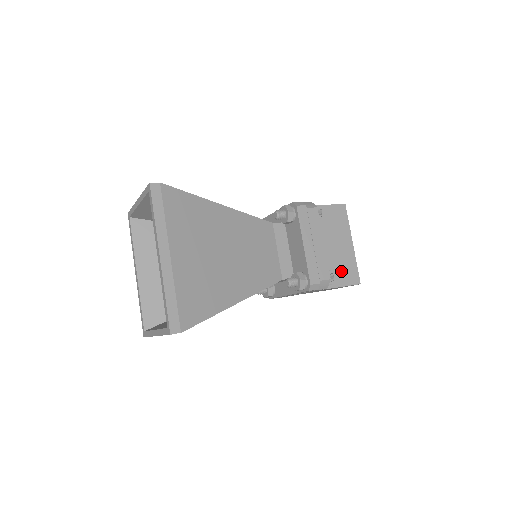
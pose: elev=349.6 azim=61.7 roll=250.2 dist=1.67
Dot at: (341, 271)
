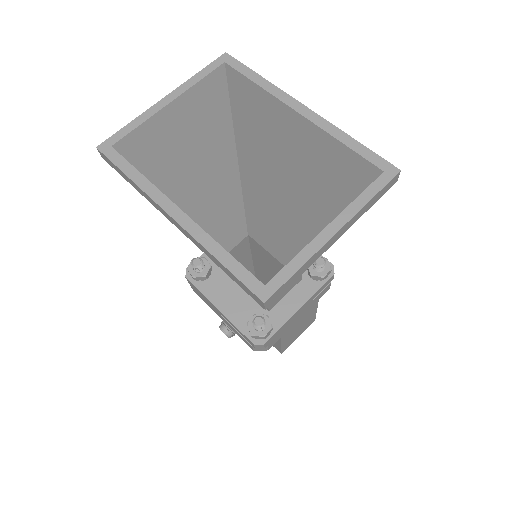
Dot at: occluded
